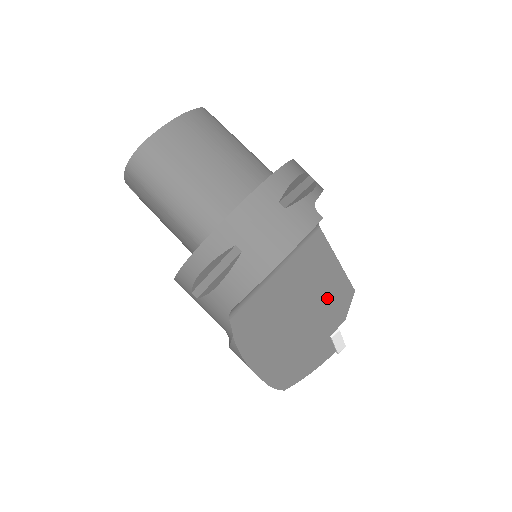
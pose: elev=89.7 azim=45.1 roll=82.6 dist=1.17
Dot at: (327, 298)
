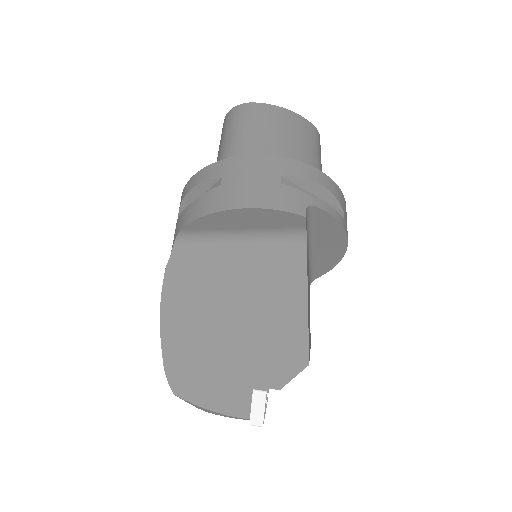
Dot at: (274, 335)
